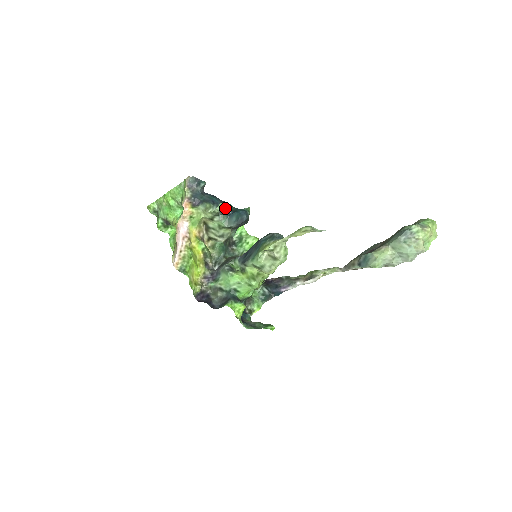
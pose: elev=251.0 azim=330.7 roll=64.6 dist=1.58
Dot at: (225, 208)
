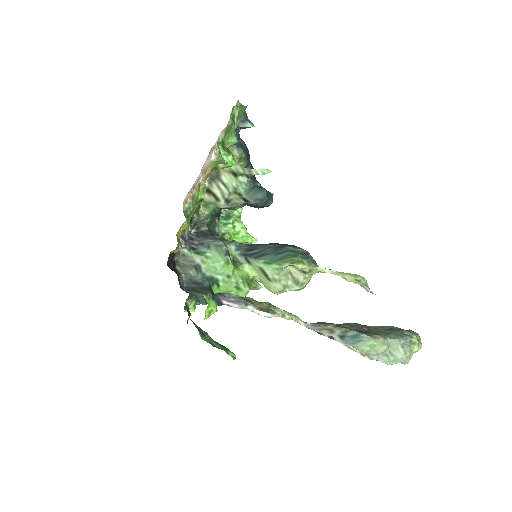
Dot at: occluded
